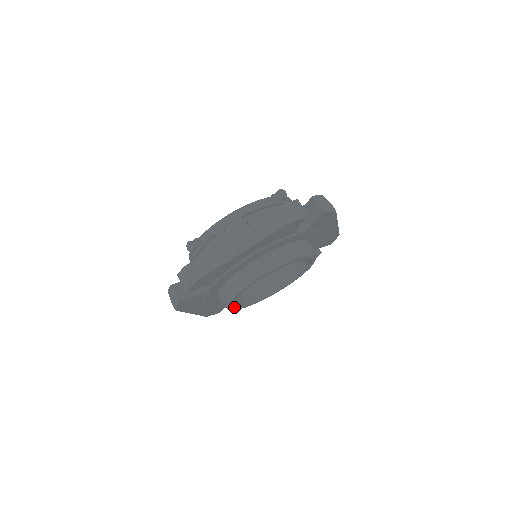
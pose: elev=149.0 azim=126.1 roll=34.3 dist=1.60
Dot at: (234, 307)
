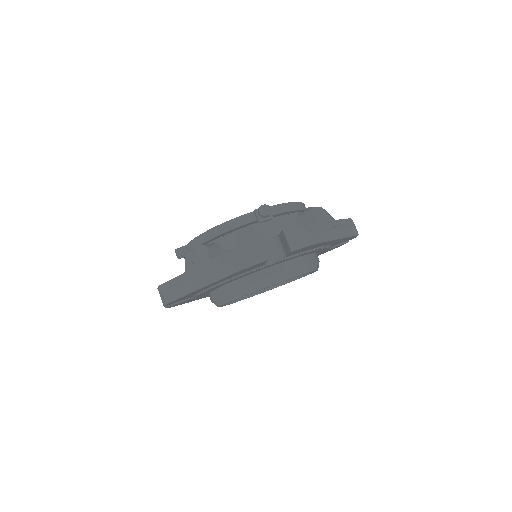
Dot at: (234, 302)
